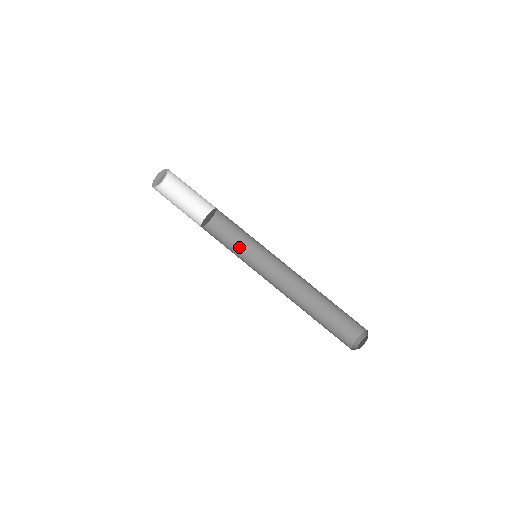
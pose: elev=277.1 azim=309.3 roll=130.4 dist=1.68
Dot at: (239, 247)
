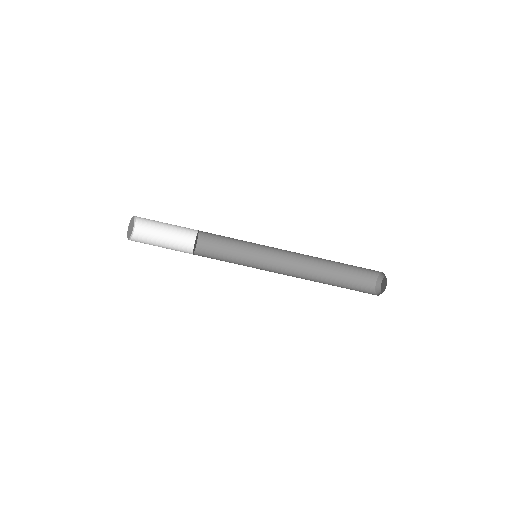
Dot at: (237, 248)
